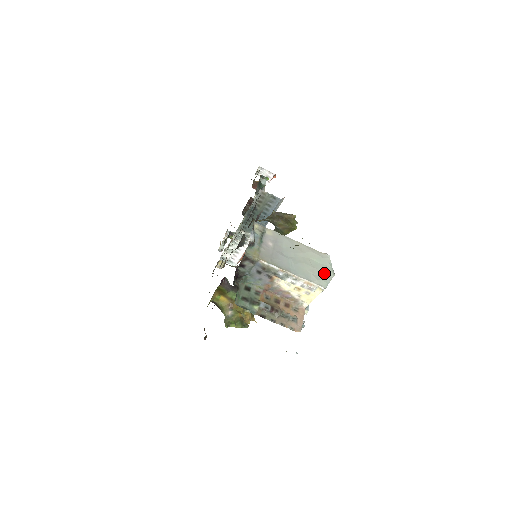
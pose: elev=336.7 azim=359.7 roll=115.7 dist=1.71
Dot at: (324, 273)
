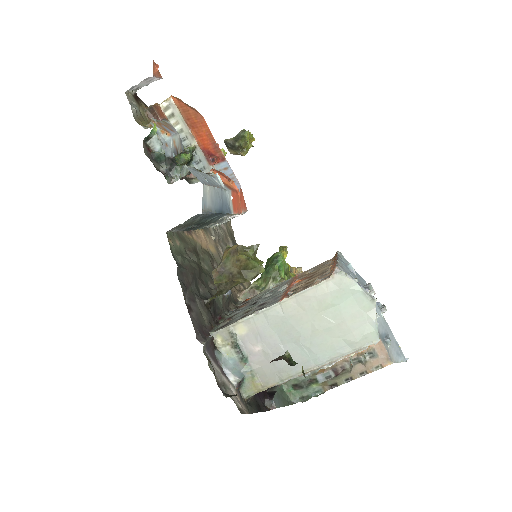
Dot at: (358, 316)
